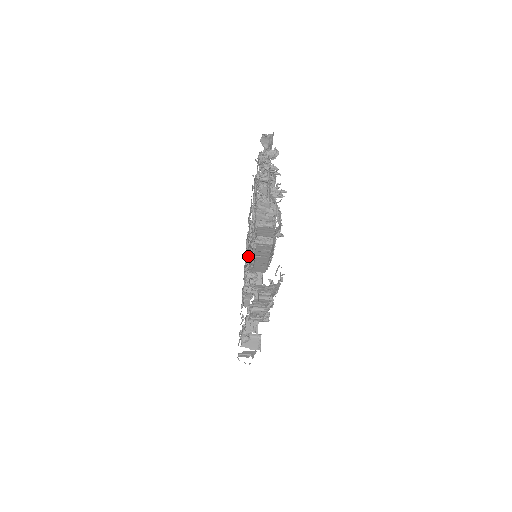
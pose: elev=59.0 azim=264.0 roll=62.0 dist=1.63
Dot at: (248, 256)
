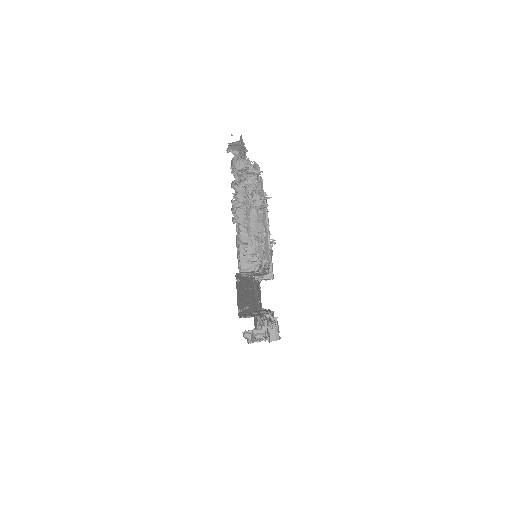
Dot at: occluded
